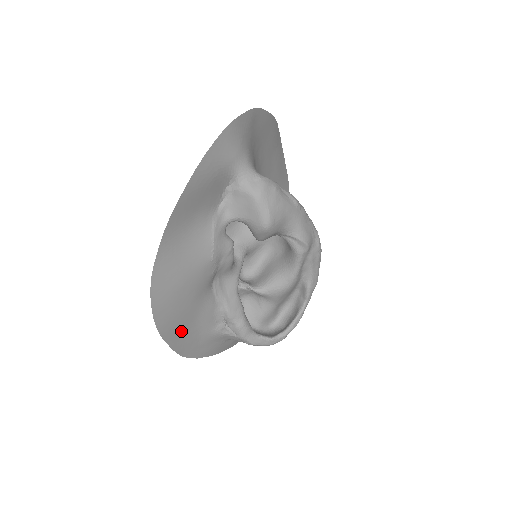
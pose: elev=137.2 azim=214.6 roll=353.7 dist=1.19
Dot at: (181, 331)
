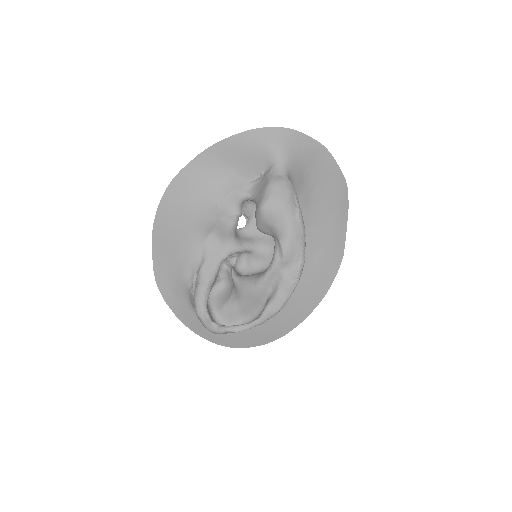
Dot at: (166, 250)
